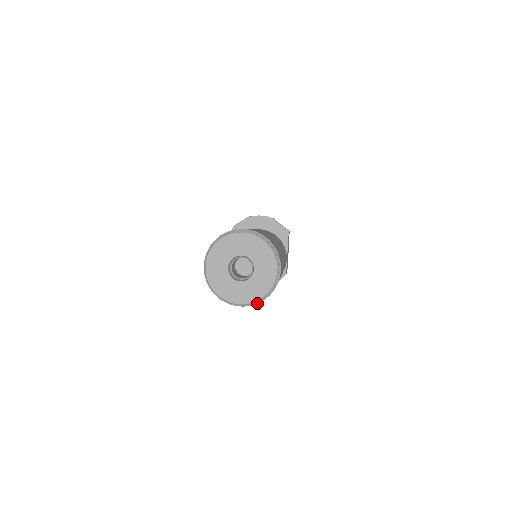
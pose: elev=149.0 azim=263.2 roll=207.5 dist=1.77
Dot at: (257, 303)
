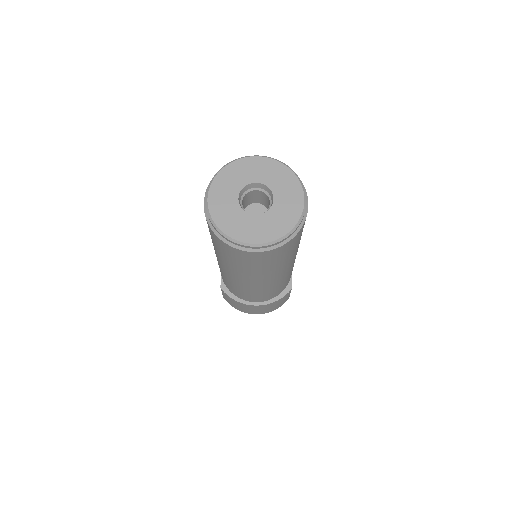
Dot at: (279, 246)
